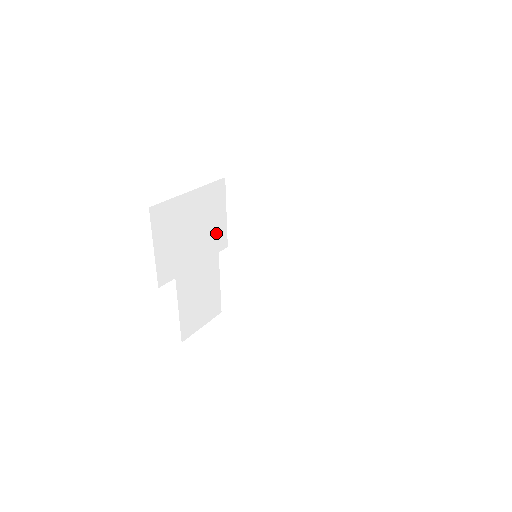
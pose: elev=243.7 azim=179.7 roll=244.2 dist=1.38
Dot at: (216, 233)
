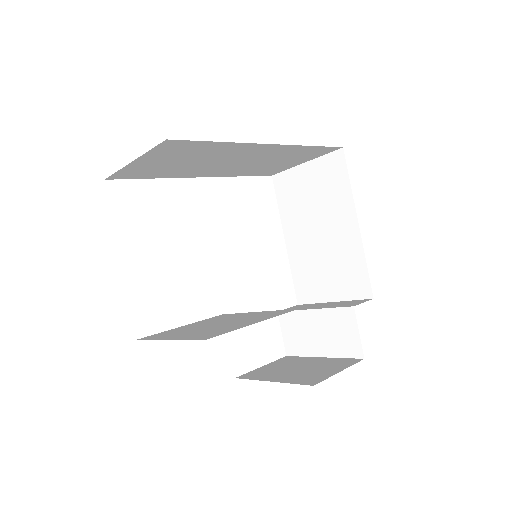
Dot at: occluded
